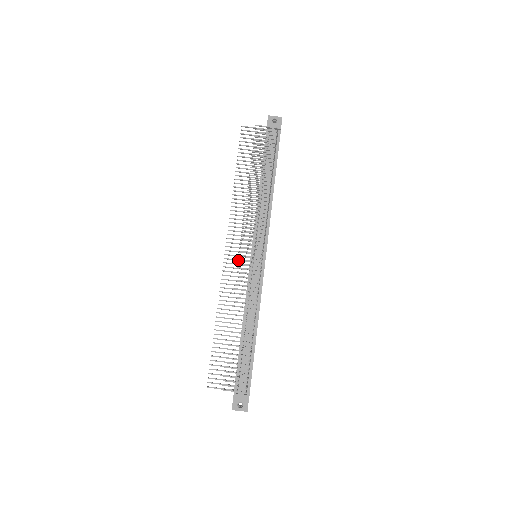
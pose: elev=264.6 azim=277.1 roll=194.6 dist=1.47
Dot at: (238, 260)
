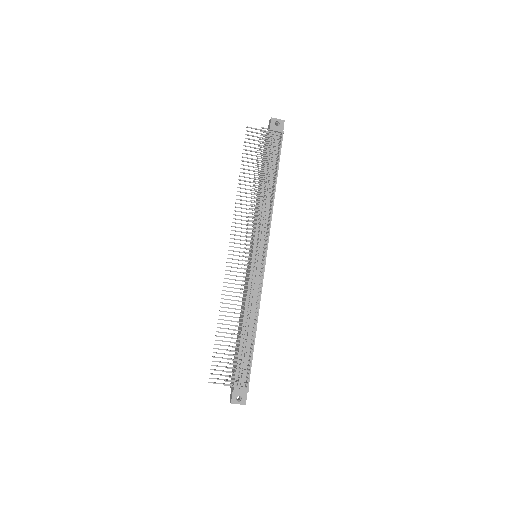
Dot at: (241, 260)
